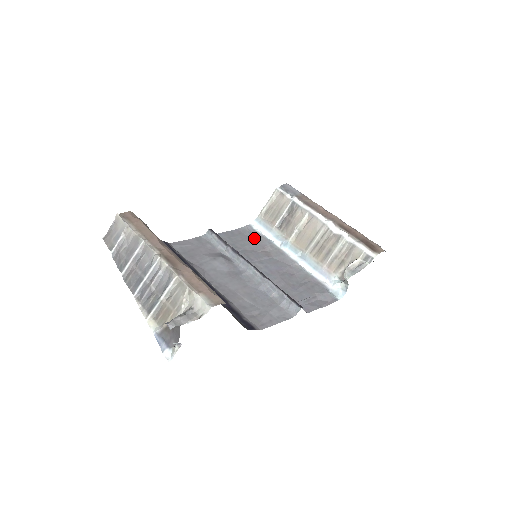
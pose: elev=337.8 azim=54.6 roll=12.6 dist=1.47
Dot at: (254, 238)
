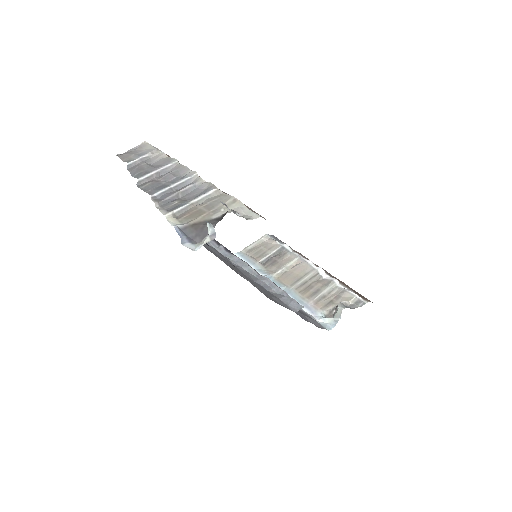
Dot at: occluded
